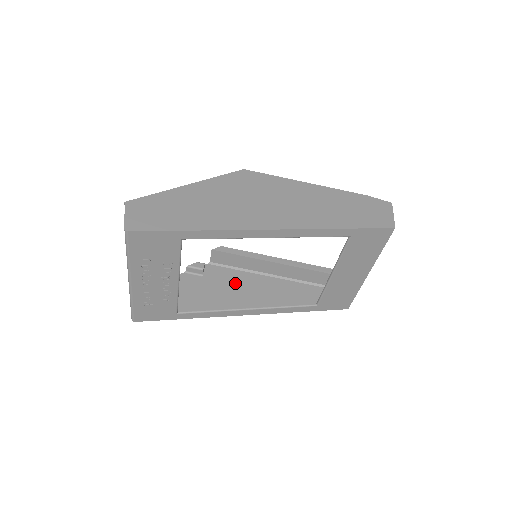
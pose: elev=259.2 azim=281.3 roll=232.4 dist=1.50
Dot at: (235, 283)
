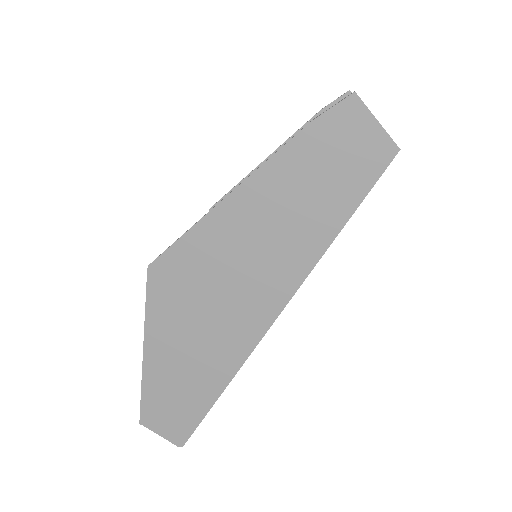
Dot at: occluded
